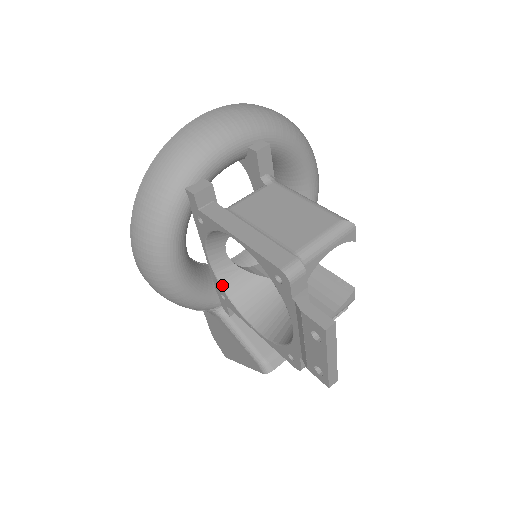
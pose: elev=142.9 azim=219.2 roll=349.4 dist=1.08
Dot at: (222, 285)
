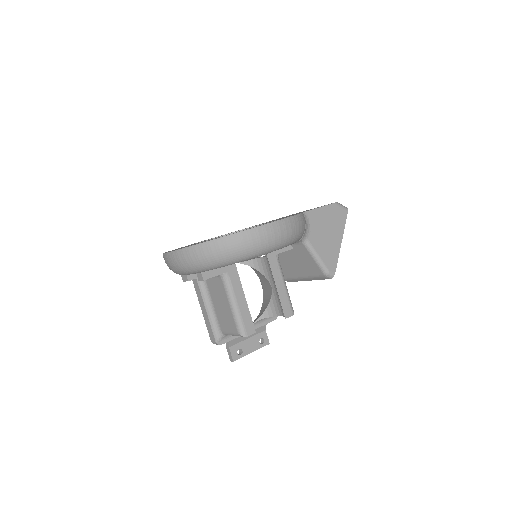
Dot at: occluded
